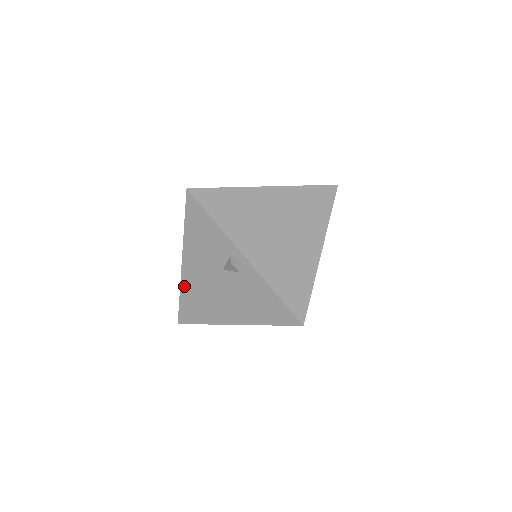
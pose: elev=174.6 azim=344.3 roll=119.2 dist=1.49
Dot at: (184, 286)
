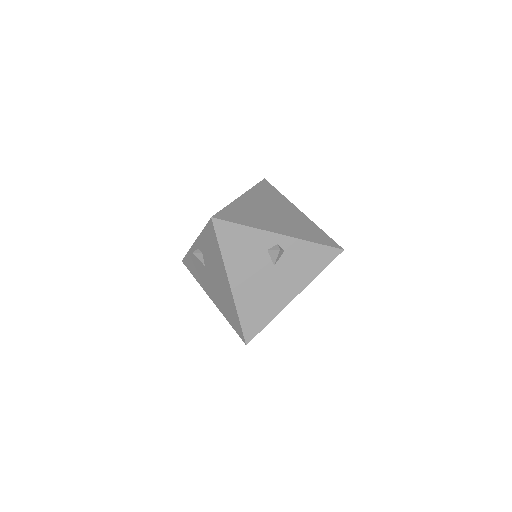
Dot at: (222, 312)
